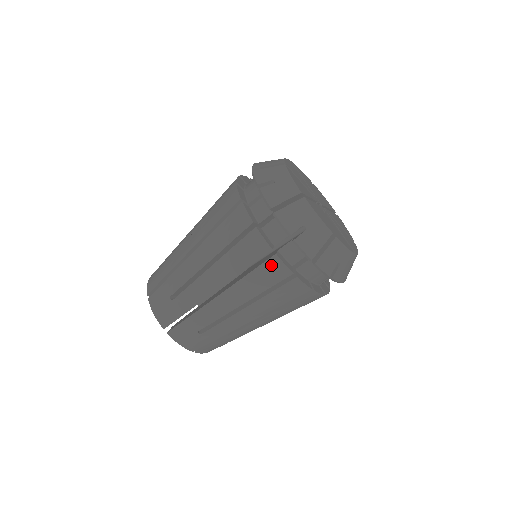
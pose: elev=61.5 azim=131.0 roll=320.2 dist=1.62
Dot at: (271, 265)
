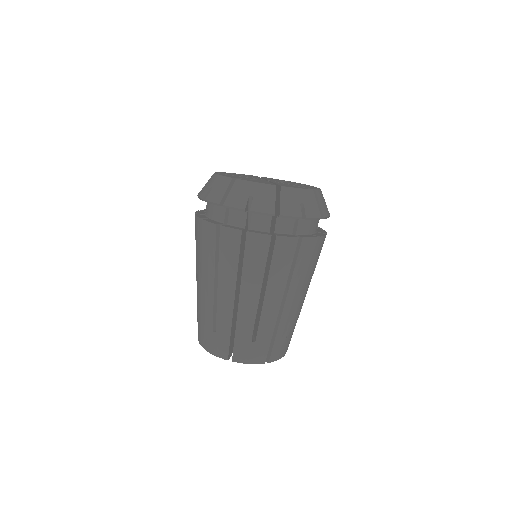
Dot at: (205, 230)
